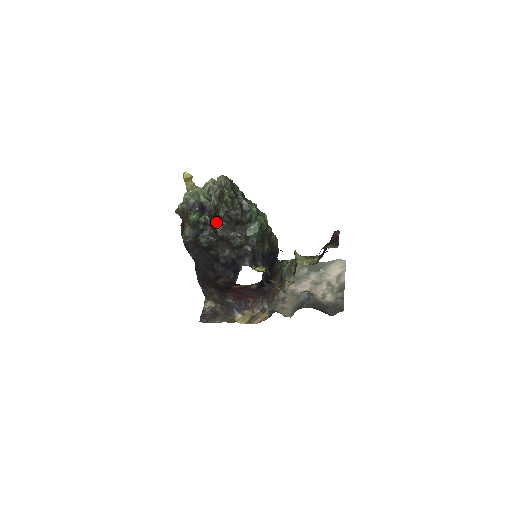
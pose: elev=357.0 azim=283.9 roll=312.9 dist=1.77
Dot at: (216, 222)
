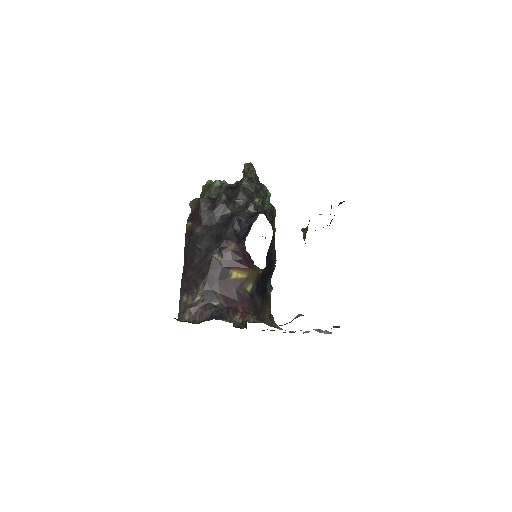
Dot at: occluded
